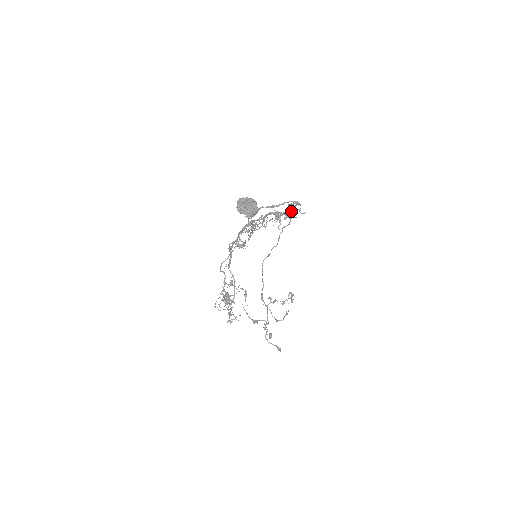
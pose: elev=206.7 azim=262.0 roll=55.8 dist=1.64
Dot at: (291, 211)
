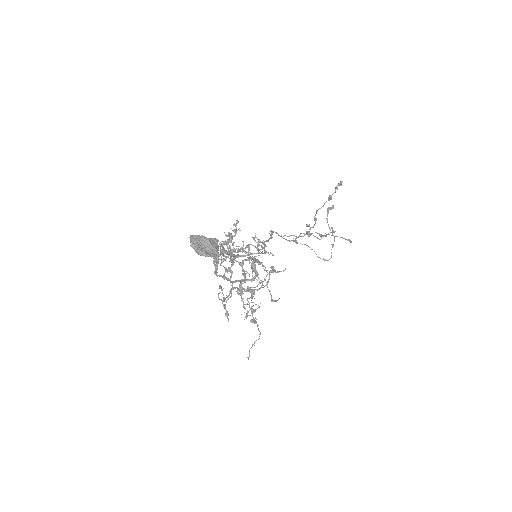
Dot at: occluded
